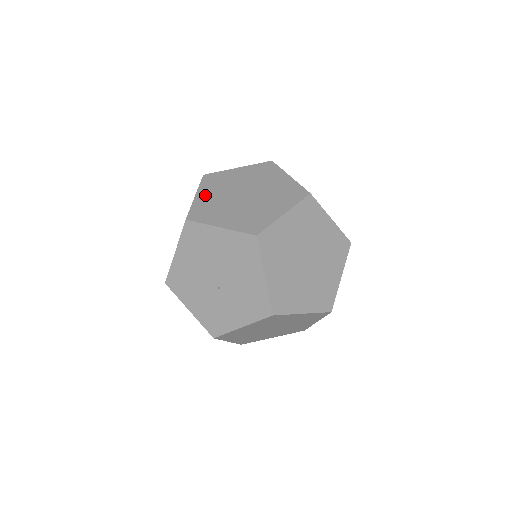
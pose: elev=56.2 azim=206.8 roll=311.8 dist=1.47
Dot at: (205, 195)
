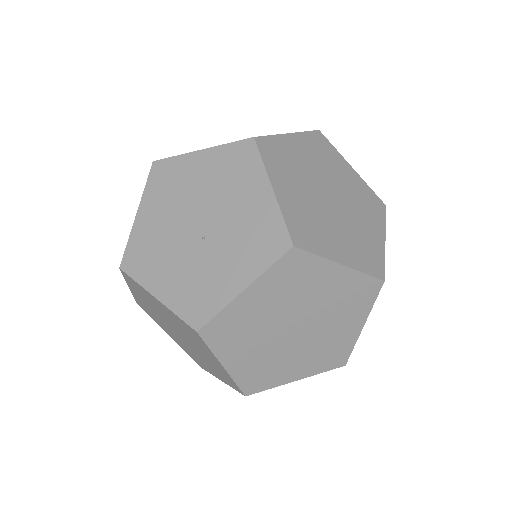
Dot at: occluded
